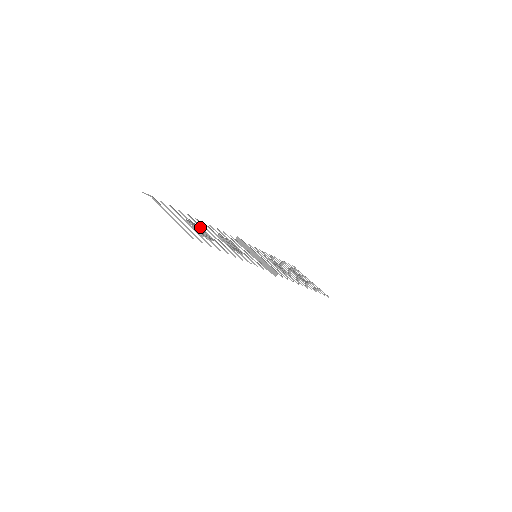
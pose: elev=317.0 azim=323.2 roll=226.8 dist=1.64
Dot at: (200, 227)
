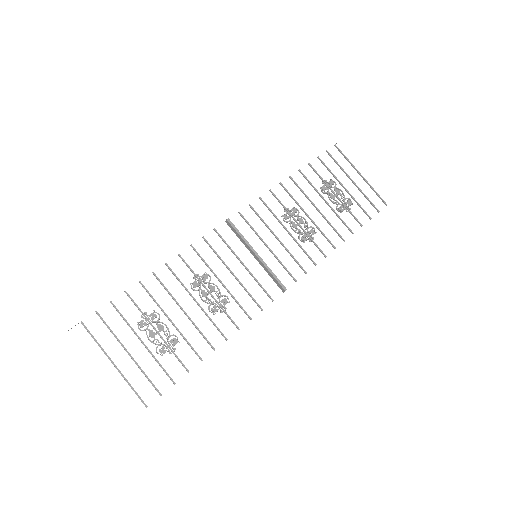
Dot at: (159, 316)
